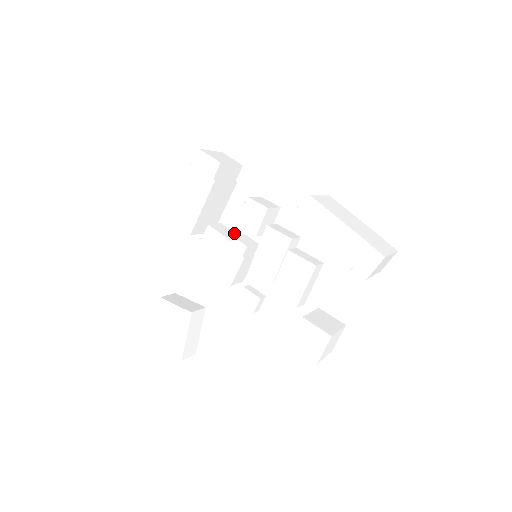
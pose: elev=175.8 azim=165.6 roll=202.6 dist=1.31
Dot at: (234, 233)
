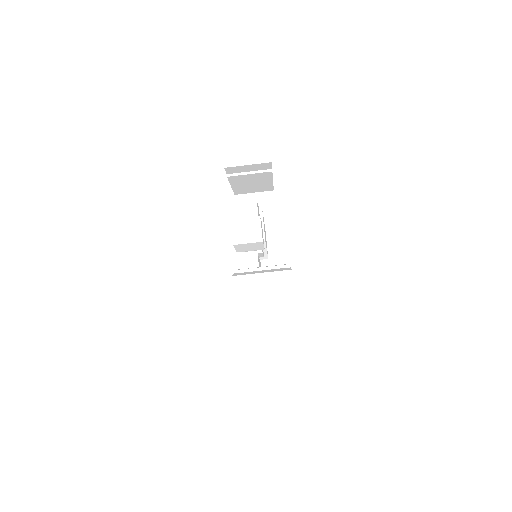
Dot at: occluded
